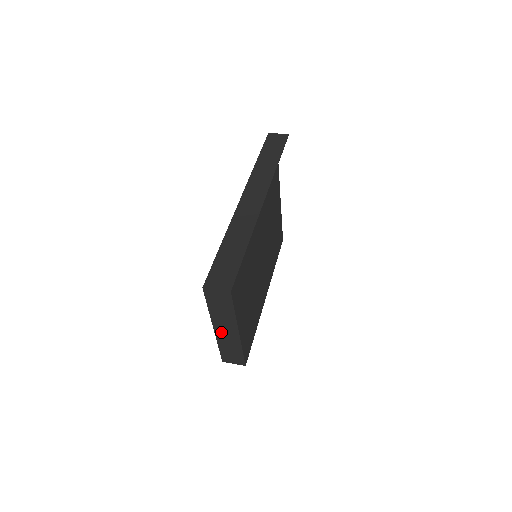
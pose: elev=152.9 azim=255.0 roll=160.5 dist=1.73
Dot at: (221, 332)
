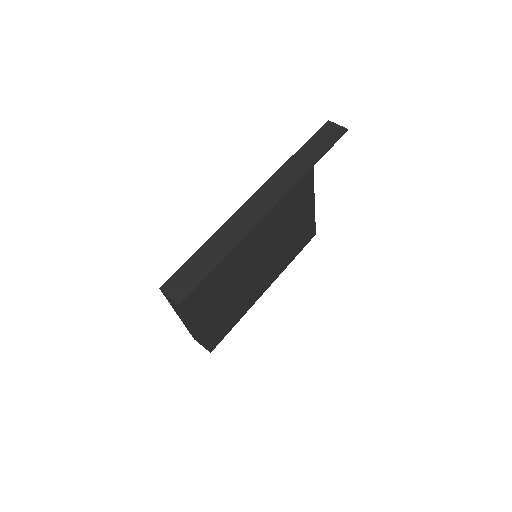
Dot at: (185, 322)
